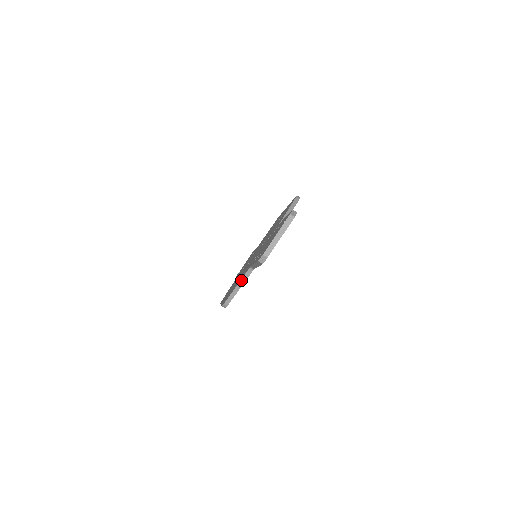
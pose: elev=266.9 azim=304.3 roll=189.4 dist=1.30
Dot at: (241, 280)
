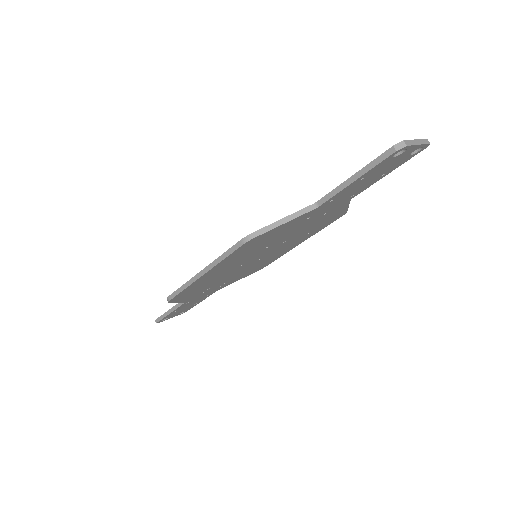
Dot at: (293, 213)
